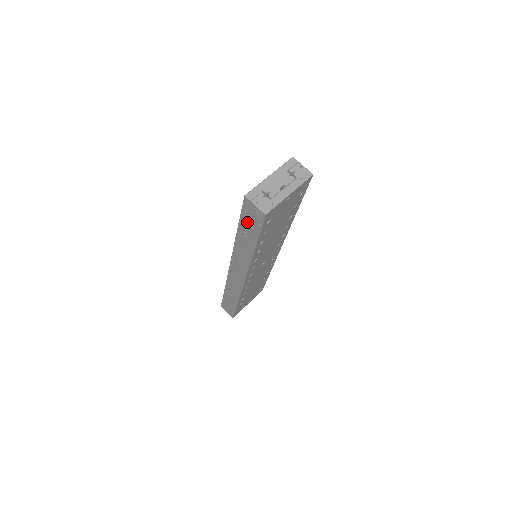
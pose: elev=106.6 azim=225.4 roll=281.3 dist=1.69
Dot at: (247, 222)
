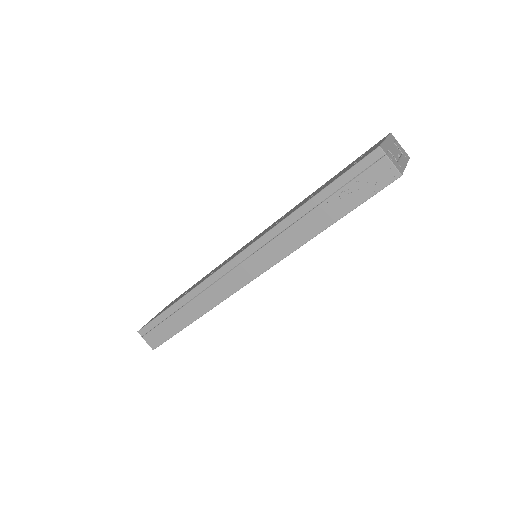
Dot at: (347, 187)
